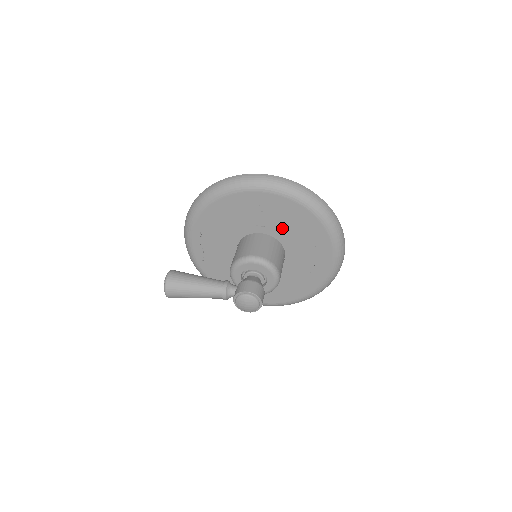
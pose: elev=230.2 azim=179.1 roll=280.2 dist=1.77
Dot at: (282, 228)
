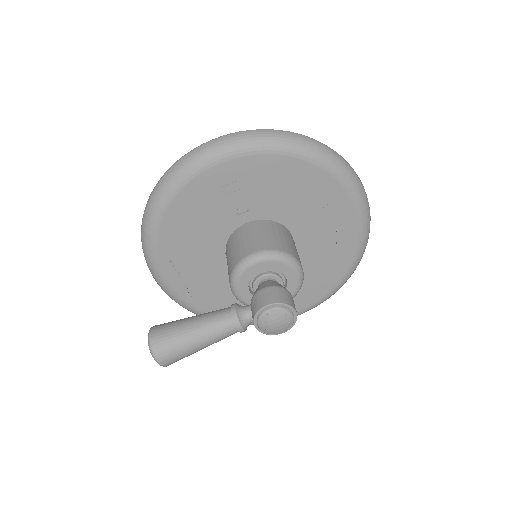
Dot at: (272, 201)
